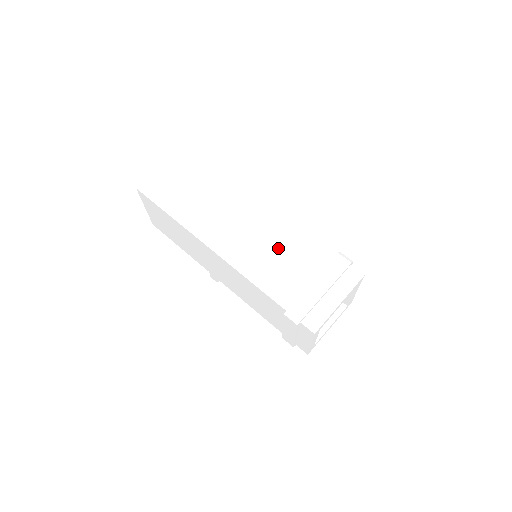
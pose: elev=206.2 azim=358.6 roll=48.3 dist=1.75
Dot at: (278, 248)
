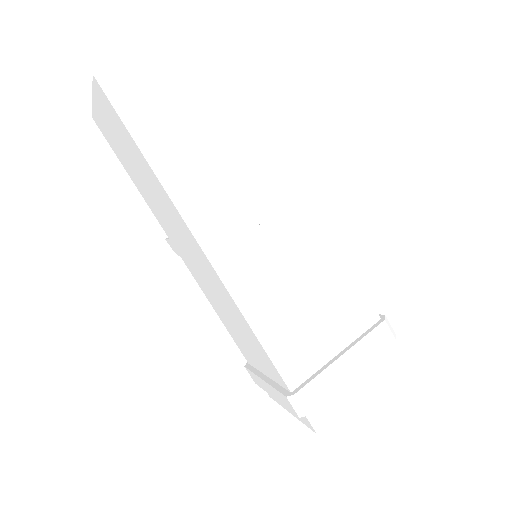
Dot at: (308, 286)
